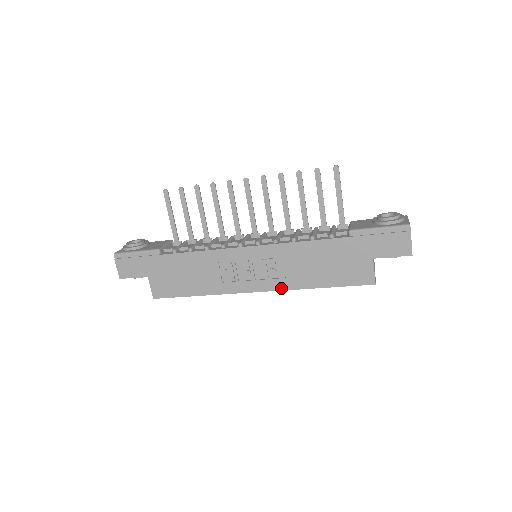
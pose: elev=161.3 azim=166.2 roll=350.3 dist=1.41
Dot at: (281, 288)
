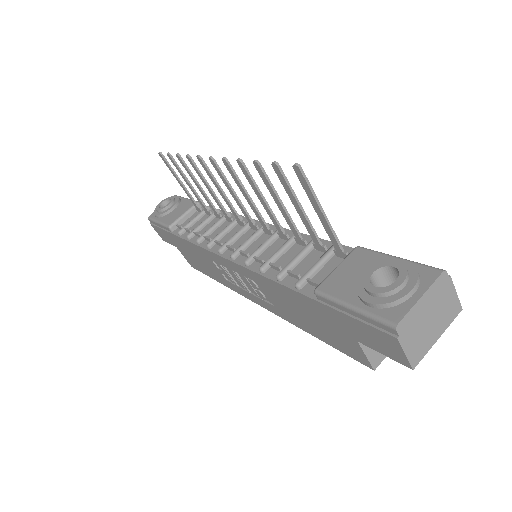
Dot at: (275, 313)
